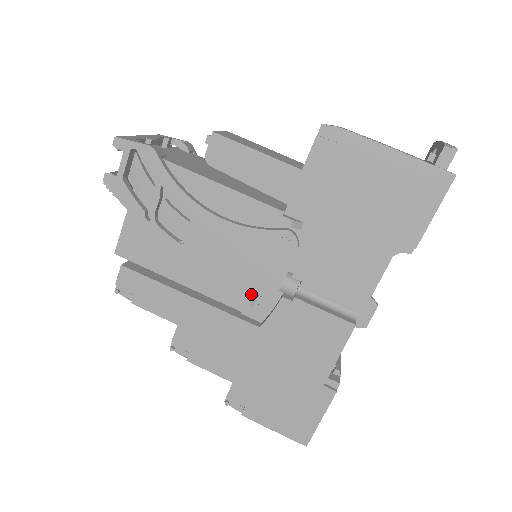
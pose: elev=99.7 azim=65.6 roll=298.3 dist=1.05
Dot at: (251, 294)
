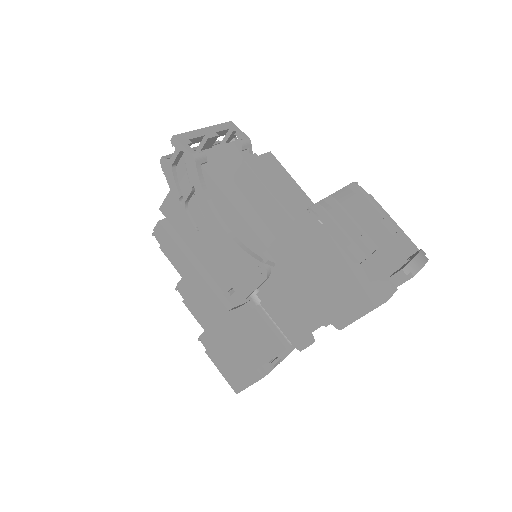
Dot at: (230, 288)
